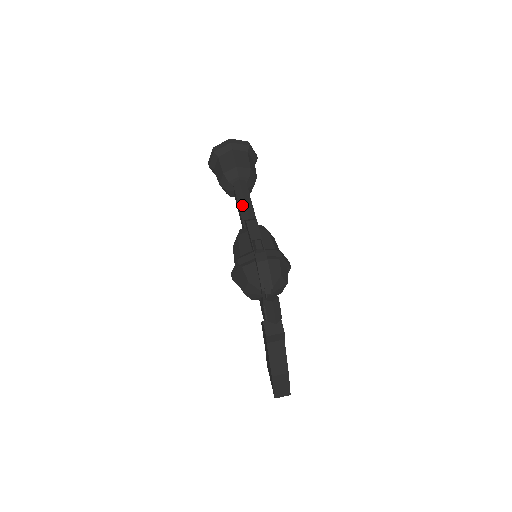
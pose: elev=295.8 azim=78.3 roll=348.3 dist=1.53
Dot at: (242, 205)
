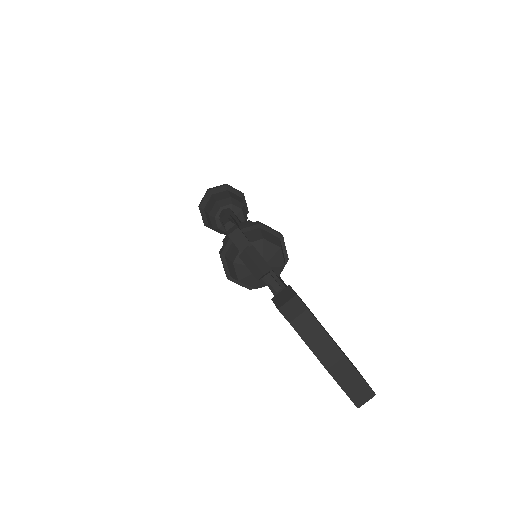
Dot at: occluded
